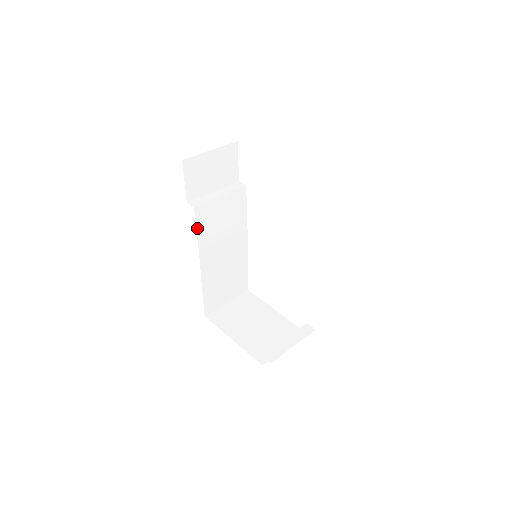
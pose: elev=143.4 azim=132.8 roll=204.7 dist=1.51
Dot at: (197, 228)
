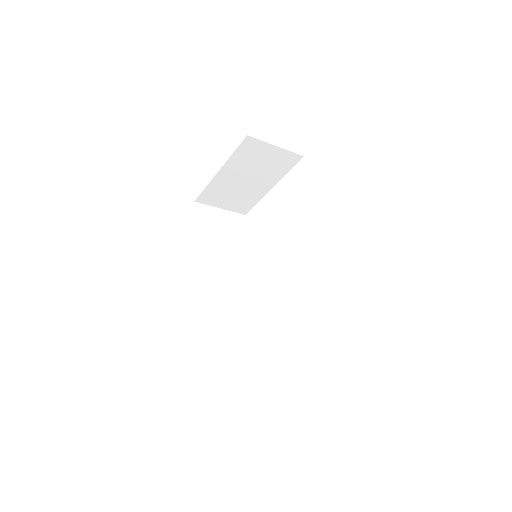
Dot at: (201, 251)
